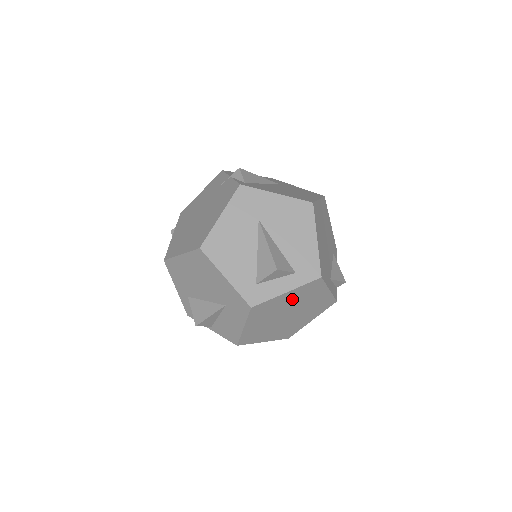
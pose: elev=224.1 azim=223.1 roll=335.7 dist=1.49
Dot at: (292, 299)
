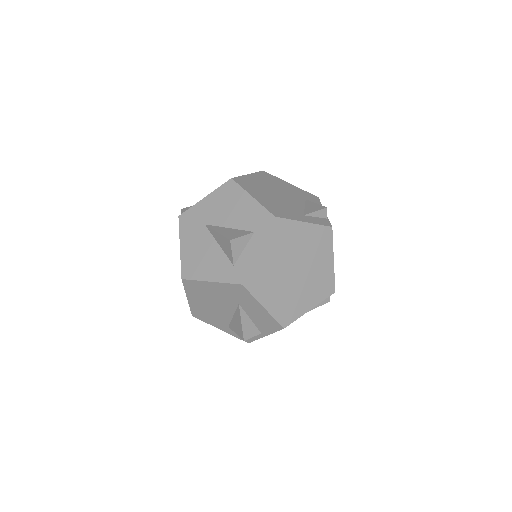
Dot at: (275, 253)
